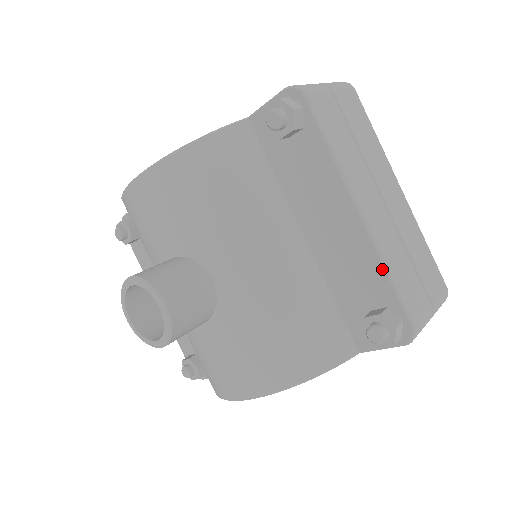
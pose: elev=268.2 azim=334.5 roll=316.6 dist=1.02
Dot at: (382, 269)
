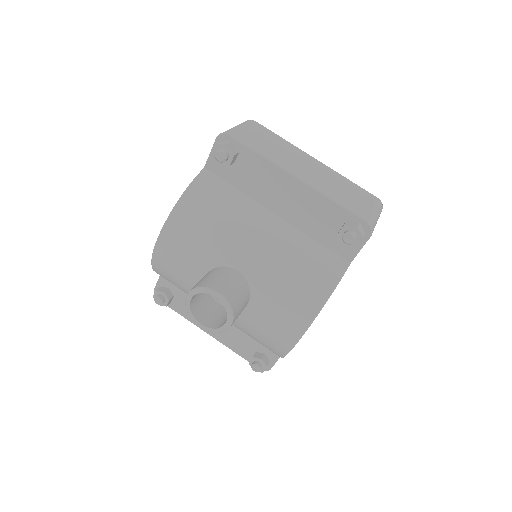
Dot at: (329, 201)
